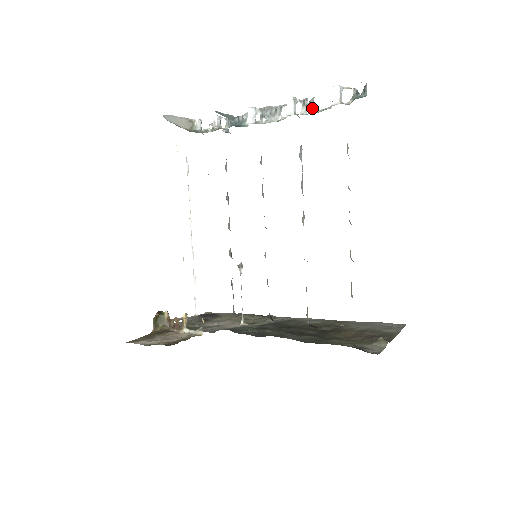
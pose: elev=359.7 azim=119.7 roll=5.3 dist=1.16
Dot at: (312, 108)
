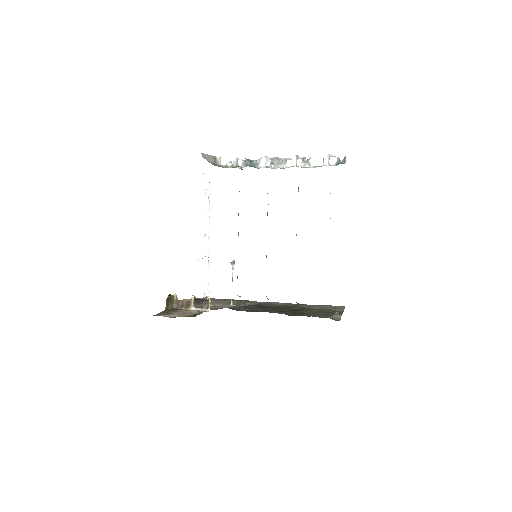
Dot at: (309, 164)
